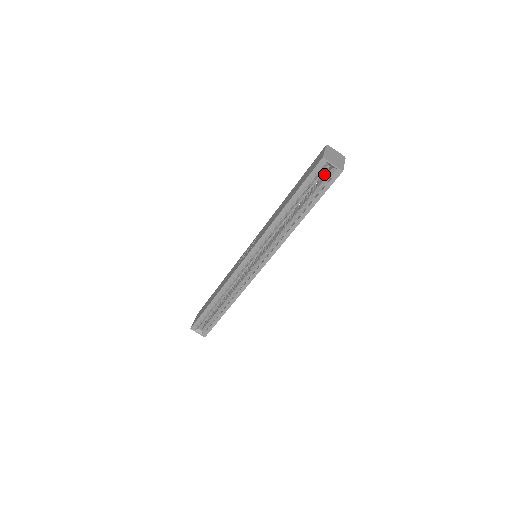
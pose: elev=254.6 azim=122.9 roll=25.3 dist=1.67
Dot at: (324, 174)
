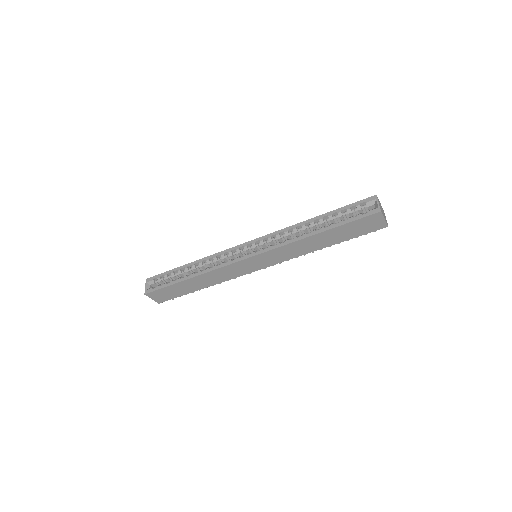
Dot at: occluded
